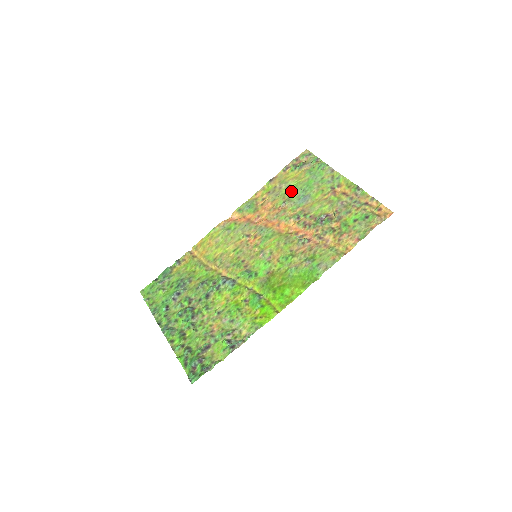
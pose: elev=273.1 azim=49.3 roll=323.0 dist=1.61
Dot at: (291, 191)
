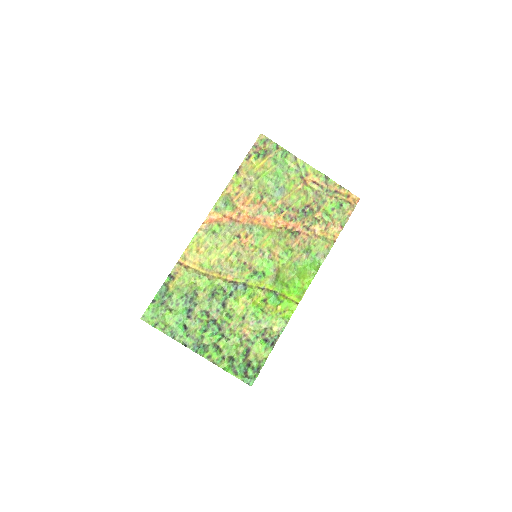
Dot at: (264, 183)
